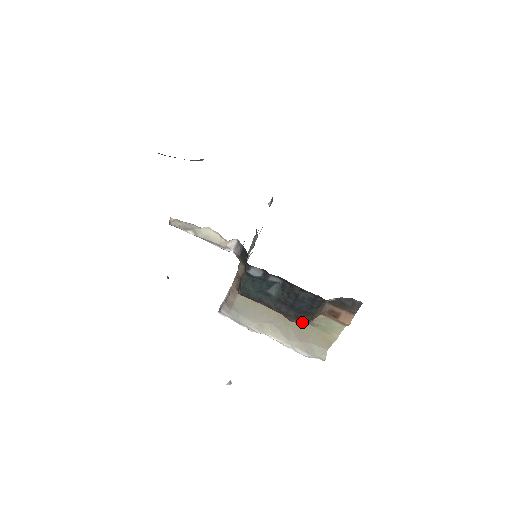
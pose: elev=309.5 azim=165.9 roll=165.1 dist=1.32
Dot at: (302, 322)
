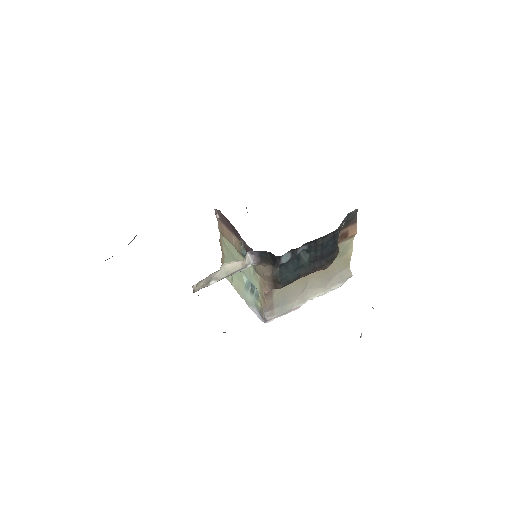
Dot at: occluded
